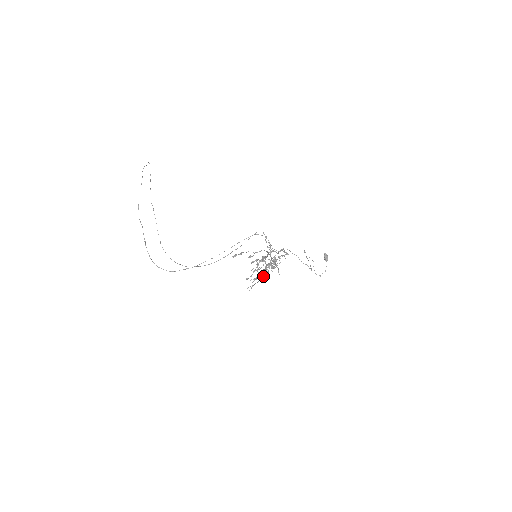
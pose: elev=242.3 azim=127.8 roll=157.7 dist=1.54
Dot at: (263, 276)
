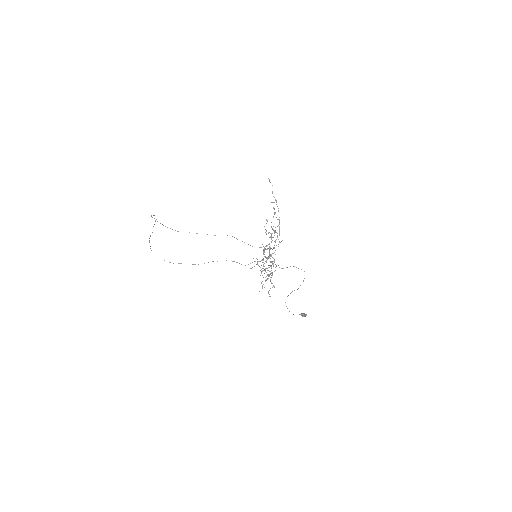
Dot at: (265, 261)
